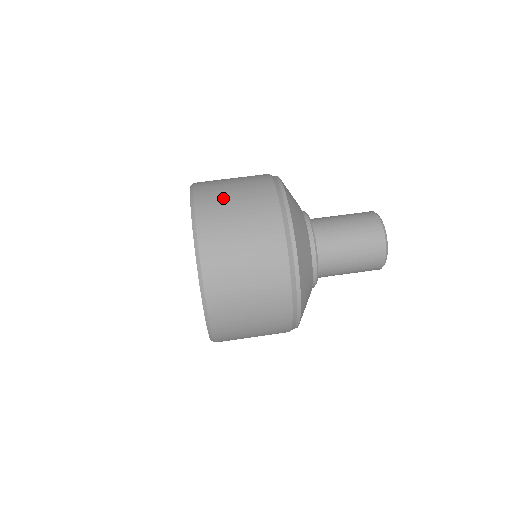
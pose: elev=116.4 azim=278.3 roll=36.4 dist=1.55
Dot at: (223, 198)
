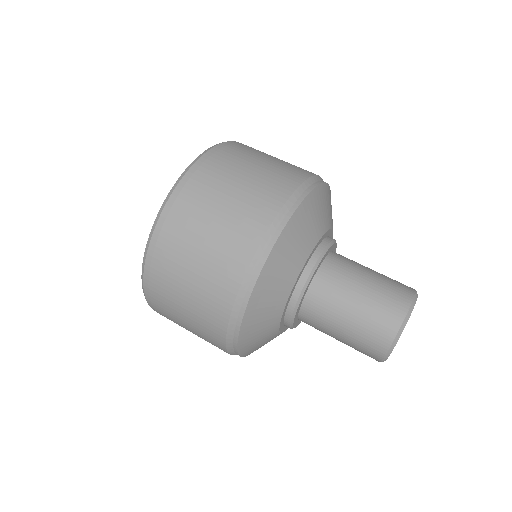
Dot at: (197, 218)
